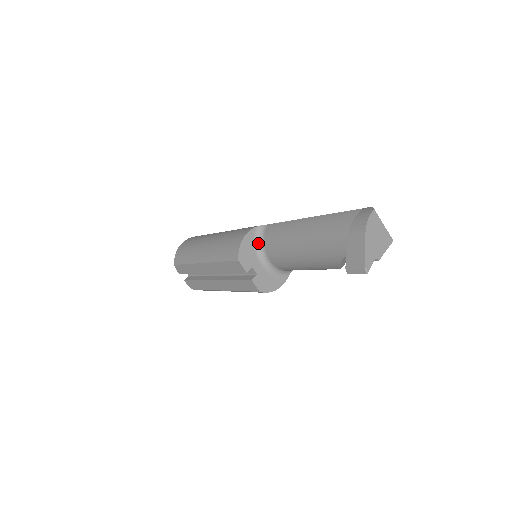
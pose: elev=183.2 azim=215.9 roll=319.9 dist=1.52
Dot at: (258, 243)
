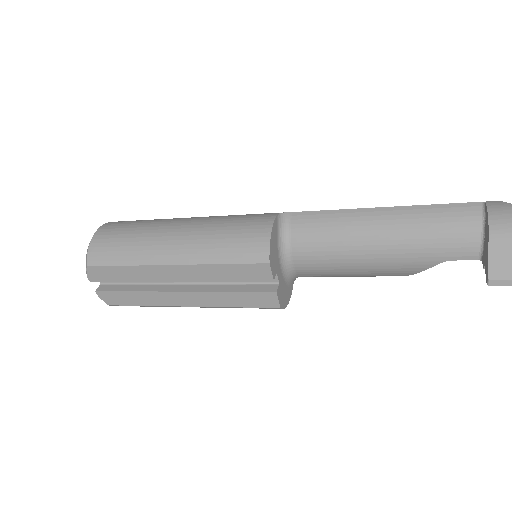
Dot at: (281, 238)
